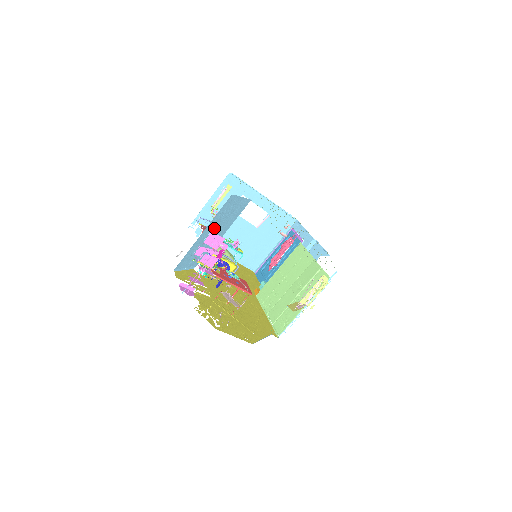
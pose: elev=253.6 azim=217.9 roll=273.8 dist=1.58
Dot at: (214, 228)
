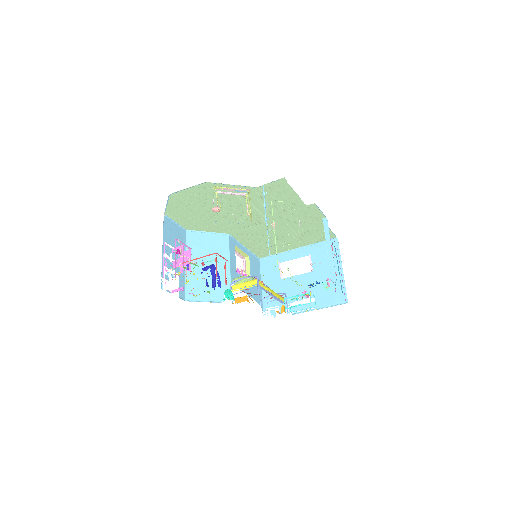
Dot at: (202, 261)
